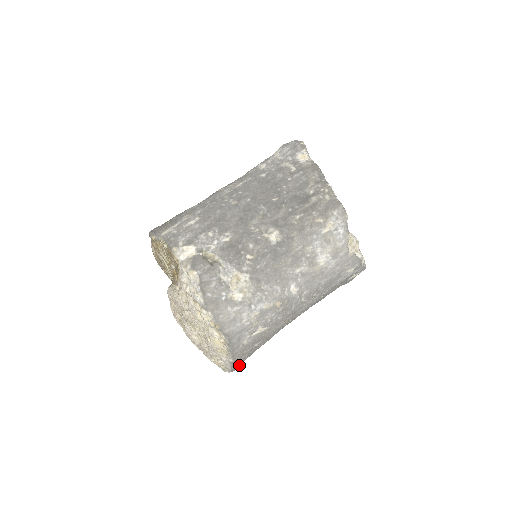
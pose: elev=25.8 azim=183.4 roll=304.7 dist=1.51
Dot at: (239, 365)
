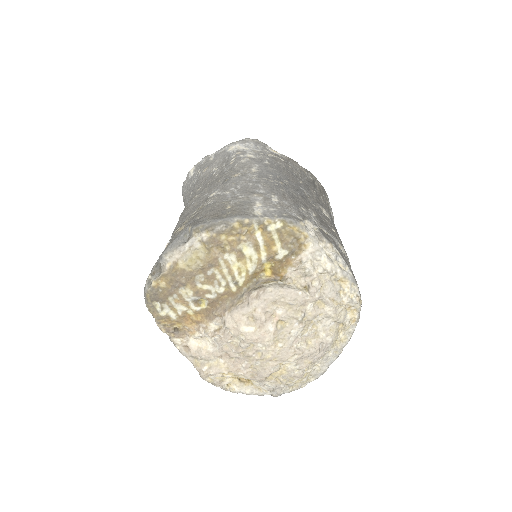
Dot at: occluded
